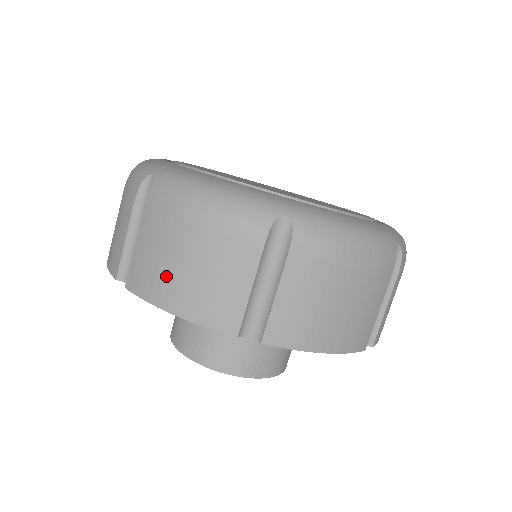
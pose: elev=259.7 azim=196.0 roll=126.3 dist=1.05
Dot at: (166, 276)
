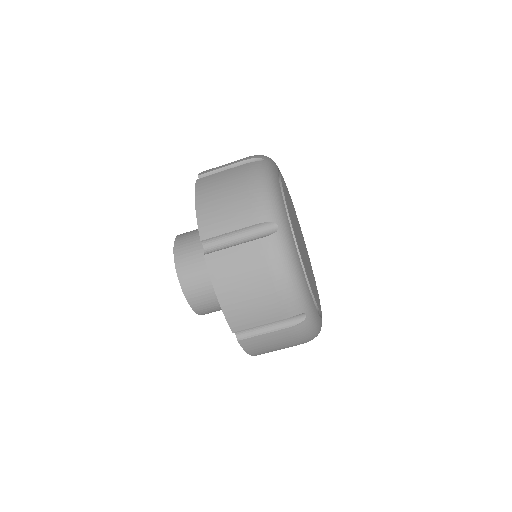
Dot at: (214, 191)
